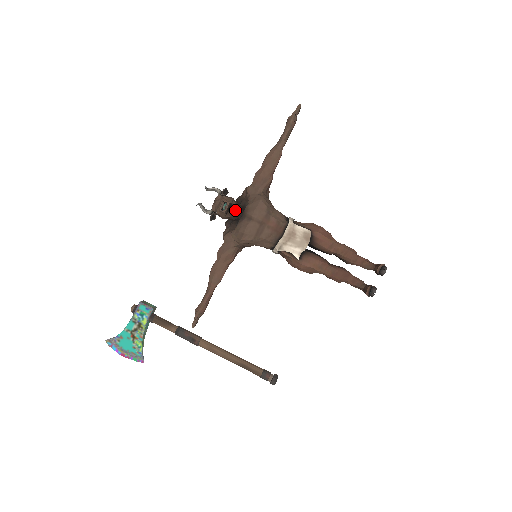
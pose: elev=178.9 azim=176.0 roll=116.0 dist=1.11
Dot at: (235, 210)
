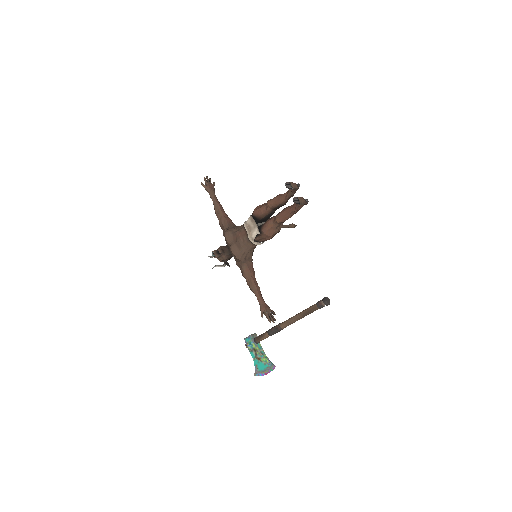
Dot at: (220, 250)
